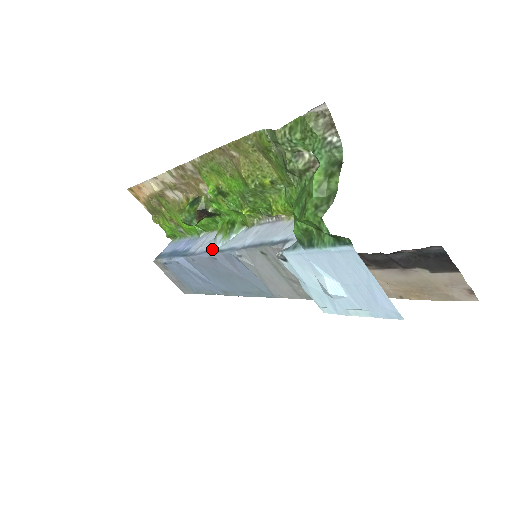
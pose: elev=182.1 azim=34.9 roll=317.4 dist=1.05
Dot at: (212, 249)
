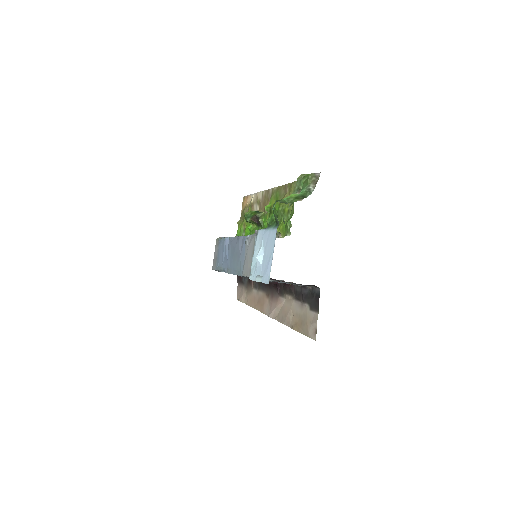
Dot at: occluded
